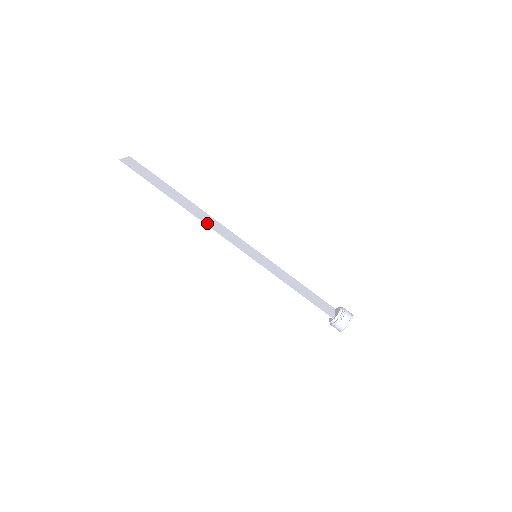
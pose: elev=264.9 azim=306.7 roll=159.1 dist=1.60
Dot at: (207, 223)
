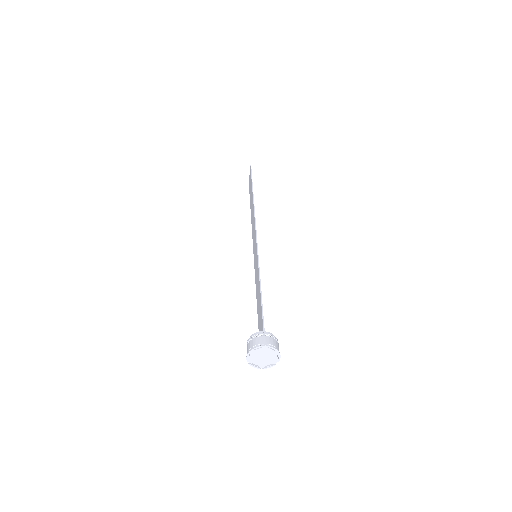
Dot at: occluded
